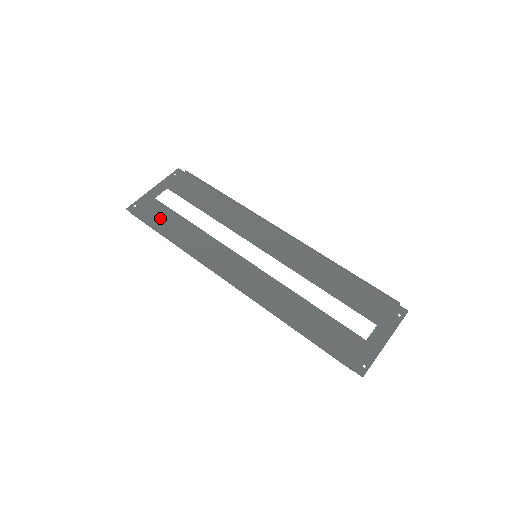
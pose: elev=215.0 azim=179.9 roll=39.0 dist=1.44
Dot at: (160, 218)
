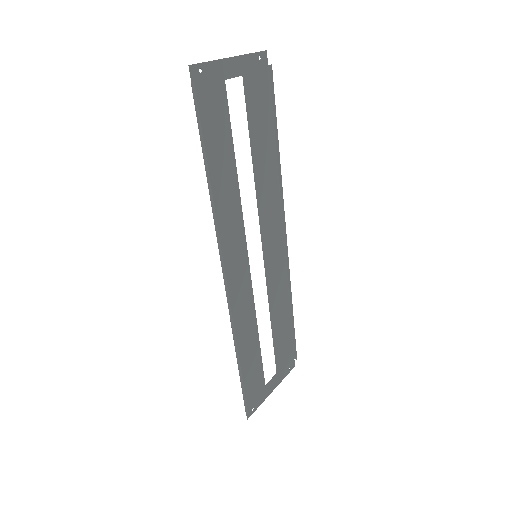
Dot at: (215, 125)
